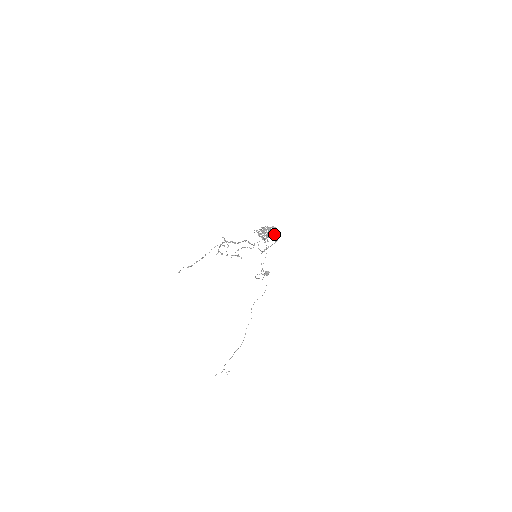
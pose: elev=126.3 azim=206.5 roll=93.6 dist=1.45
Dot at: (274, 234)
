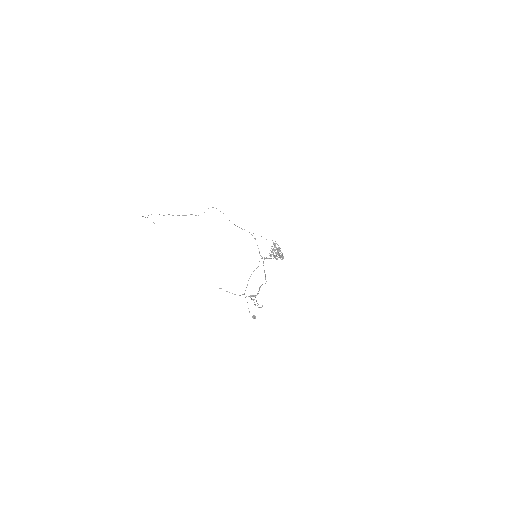
Dot at: (279, 257)
